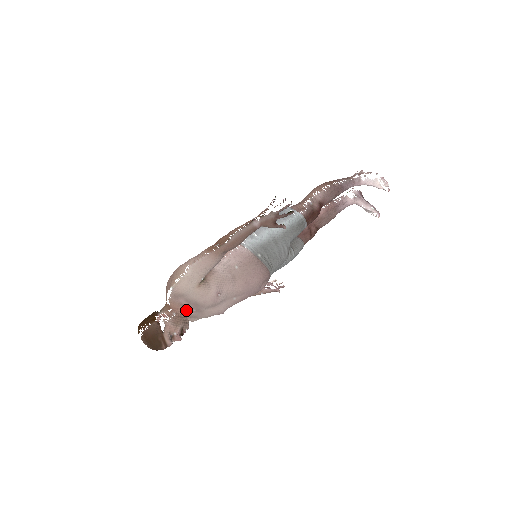
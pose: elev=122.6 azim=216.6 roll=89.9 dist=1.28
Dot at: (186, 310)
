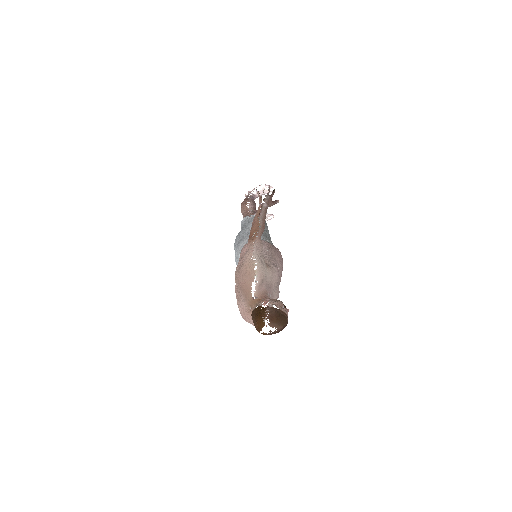
Dot at: (268, 297)
